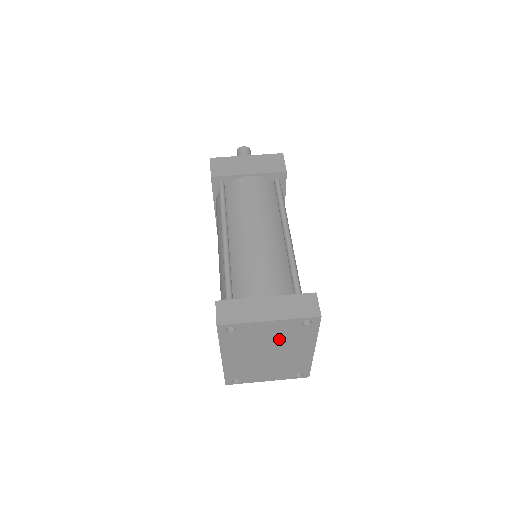
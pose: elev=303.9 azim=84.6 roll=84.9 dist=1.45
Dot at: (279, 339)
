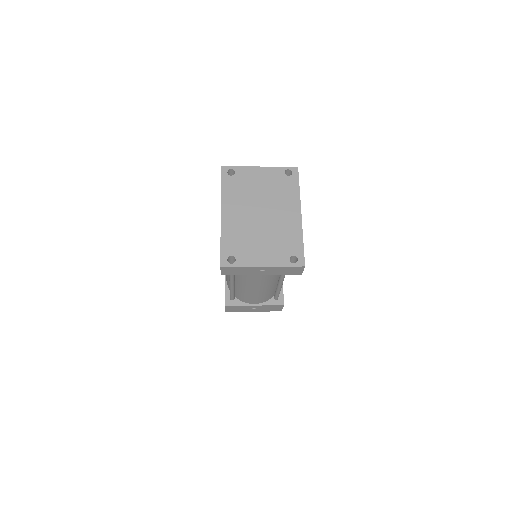
Dot at: (269, 192)
